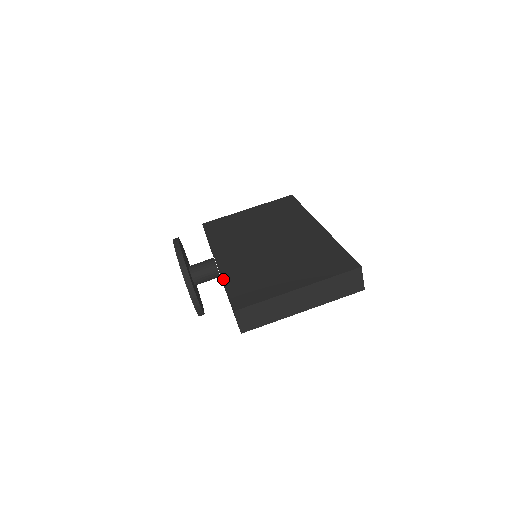
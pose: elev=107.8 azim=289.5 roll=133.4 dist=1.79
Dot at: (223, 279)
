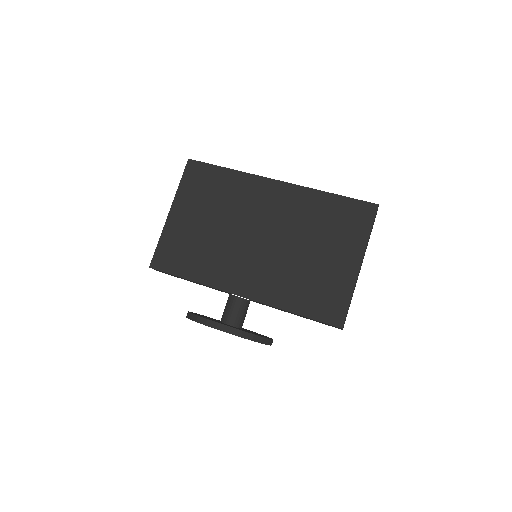
Dot at: (284, 309)
